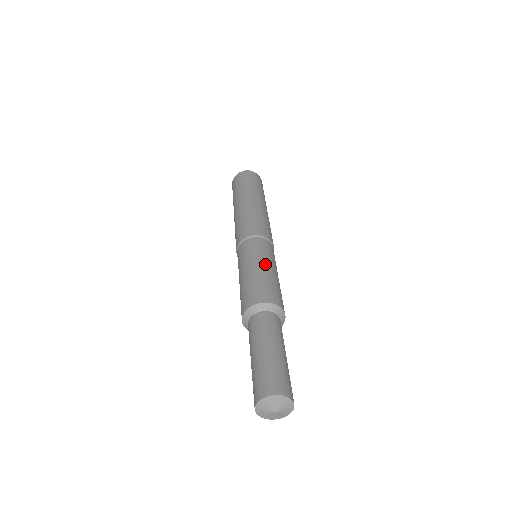
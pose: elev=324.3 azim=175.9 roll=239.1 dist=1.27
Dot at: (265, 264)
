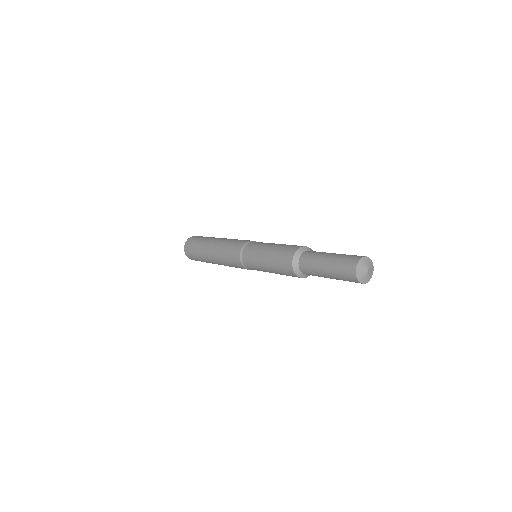
Dot at: (267, 247)
